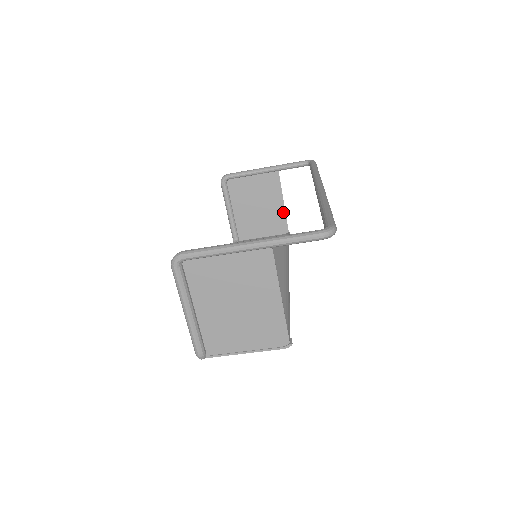
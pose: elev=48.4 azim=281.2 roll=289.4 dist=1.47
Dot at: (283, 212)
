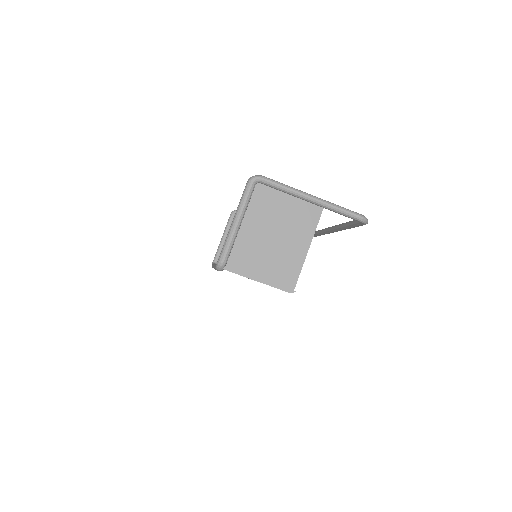
Dot at: occluded
